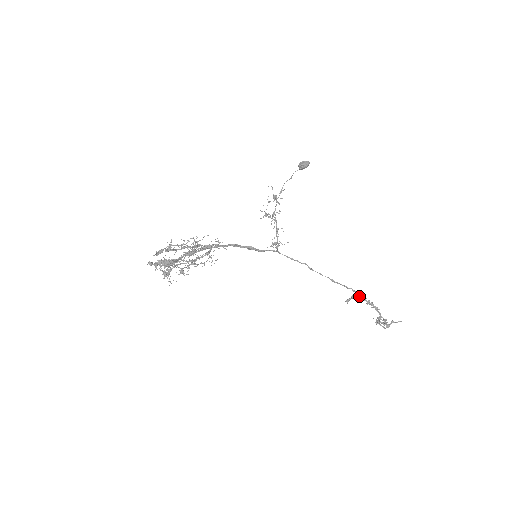
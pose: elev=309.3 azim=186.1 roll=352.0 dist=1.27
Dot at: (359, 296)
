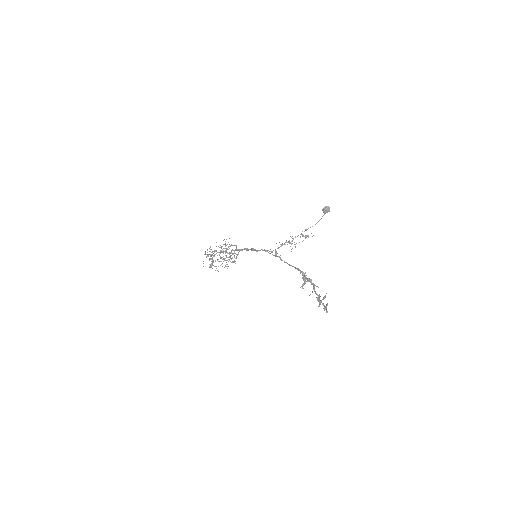
Dot at: (302, 274)
